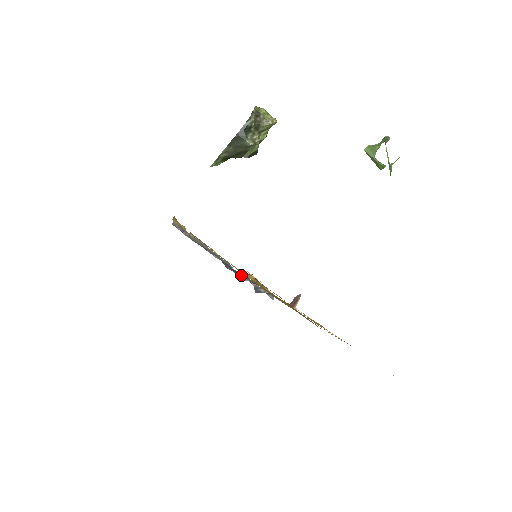
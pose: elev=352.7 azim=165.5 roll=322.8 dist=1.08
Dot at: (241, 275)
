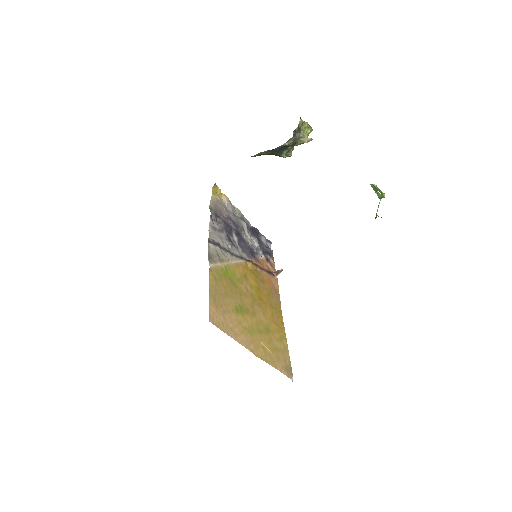
Dot at: (248, 246)
